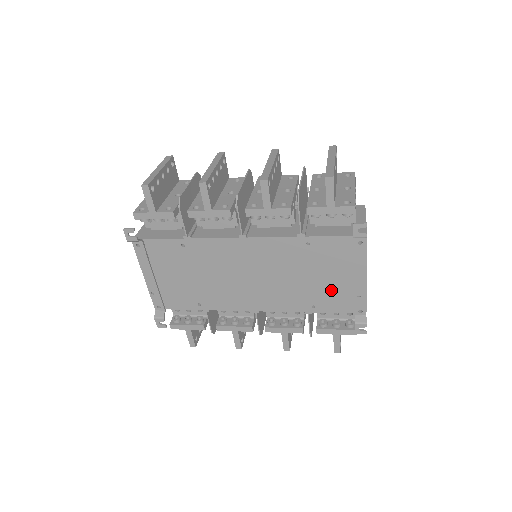
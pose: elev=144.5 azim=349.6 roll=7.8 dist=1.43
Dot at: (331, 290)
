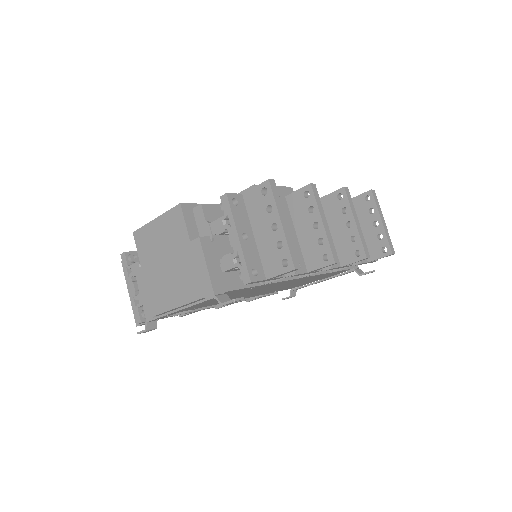
Dot at: occluded
